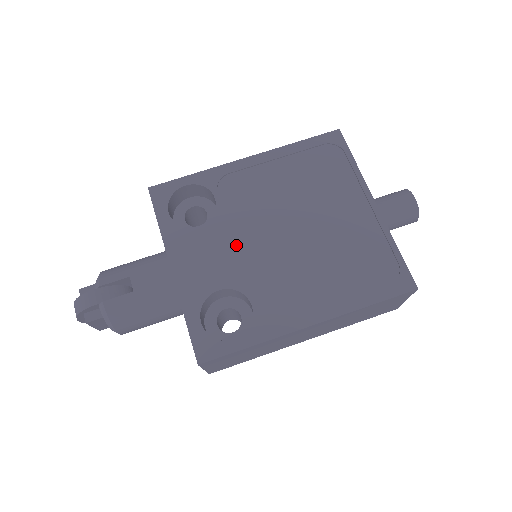
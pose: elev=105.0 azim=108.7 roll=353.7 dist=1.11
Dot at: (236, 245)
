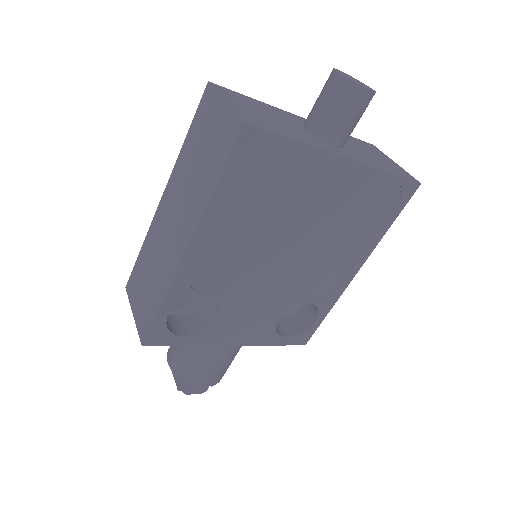
Dot at: (260, 296)
